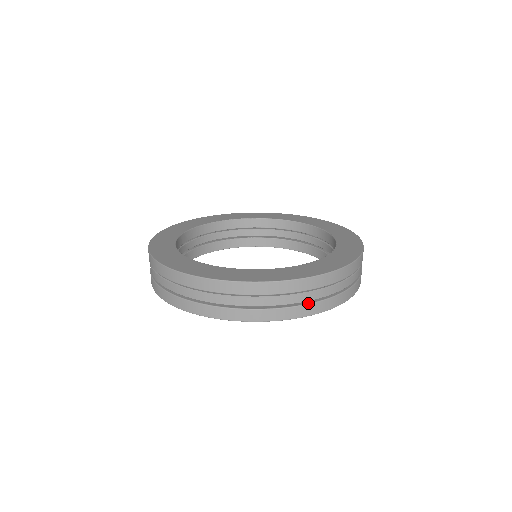
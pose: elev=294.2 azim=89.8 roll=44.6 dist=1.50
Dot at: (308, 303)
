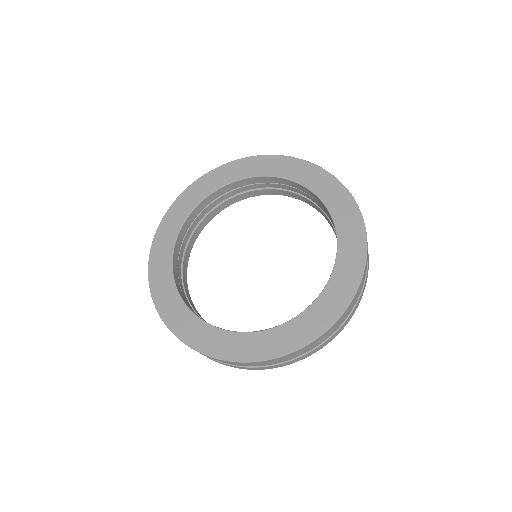
Dot at: (333, 333)
